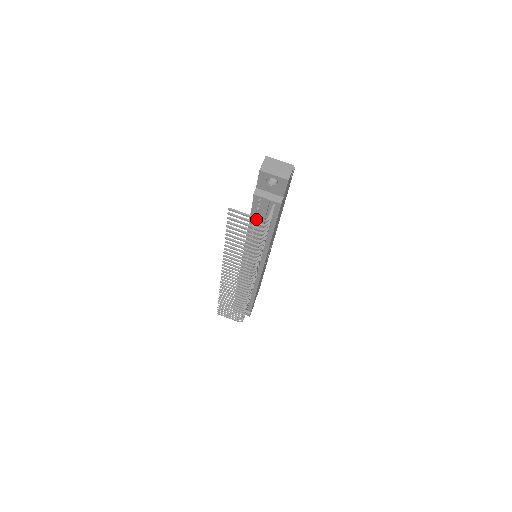
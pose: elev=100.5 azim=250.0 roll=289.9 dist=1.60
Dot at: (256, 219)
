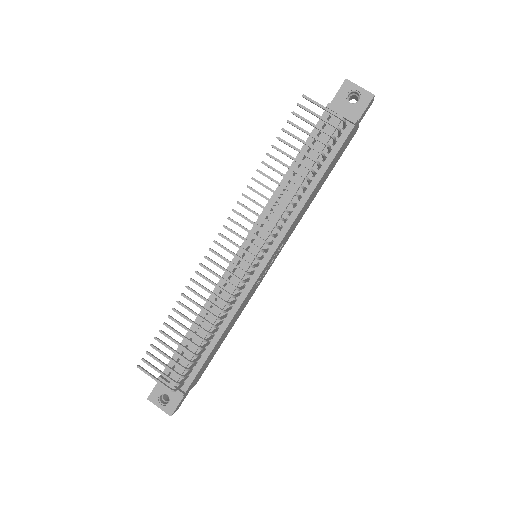
Dot at: (333, 113)
